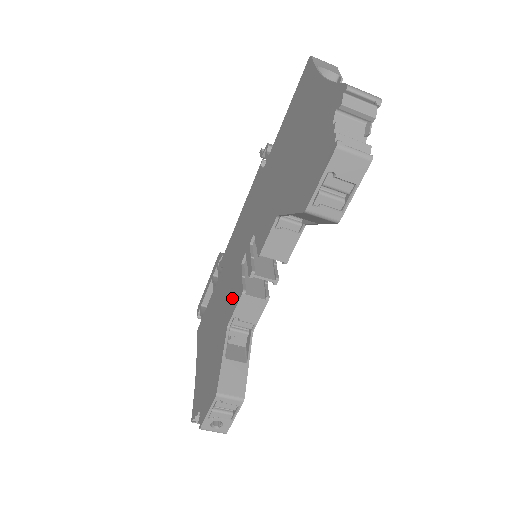
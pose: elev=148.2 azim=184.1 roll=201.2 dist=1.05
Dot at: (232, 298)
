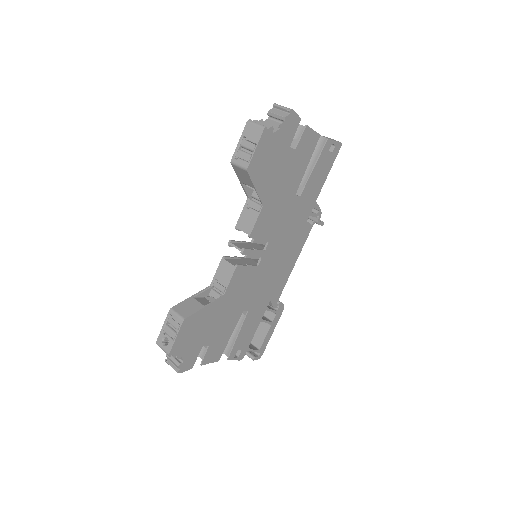
Dot at: occluded
